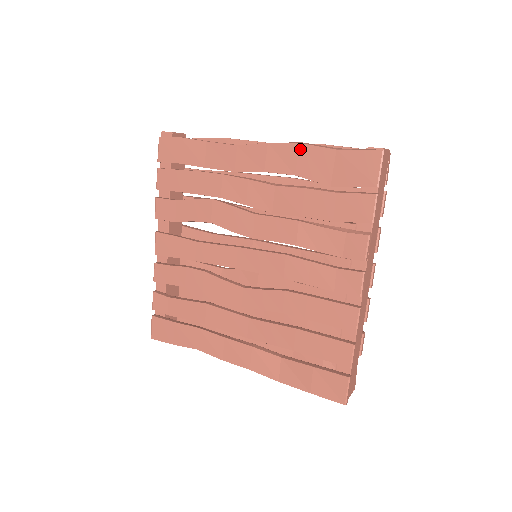
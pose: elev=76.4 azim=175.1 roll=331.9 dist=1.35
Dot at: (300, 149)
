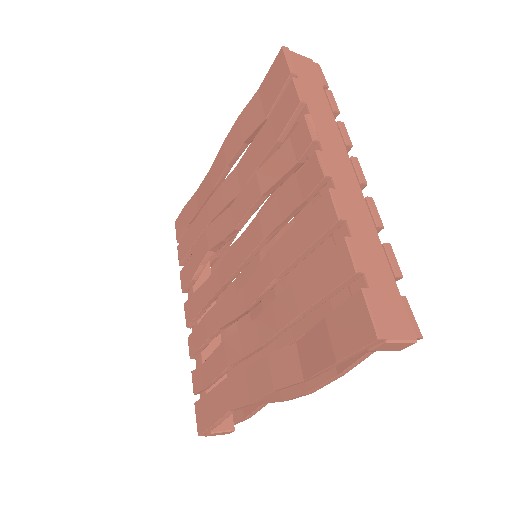
Dot at: (239, 120)
